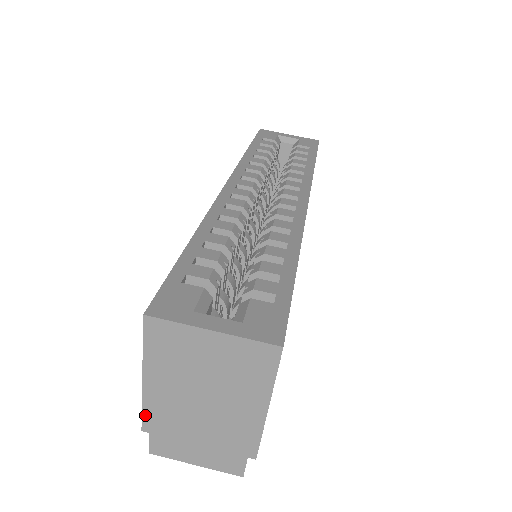
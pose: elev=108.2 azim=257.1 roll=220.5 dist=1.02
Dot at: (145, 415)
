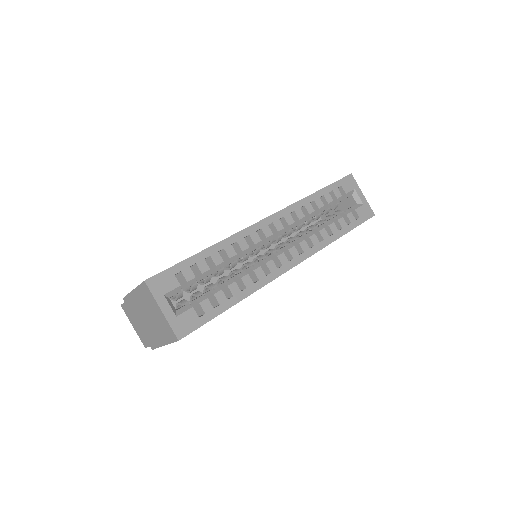
Dot at: (127, 297)
